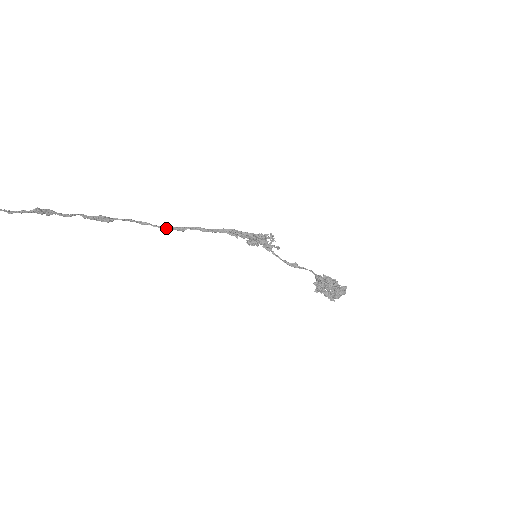
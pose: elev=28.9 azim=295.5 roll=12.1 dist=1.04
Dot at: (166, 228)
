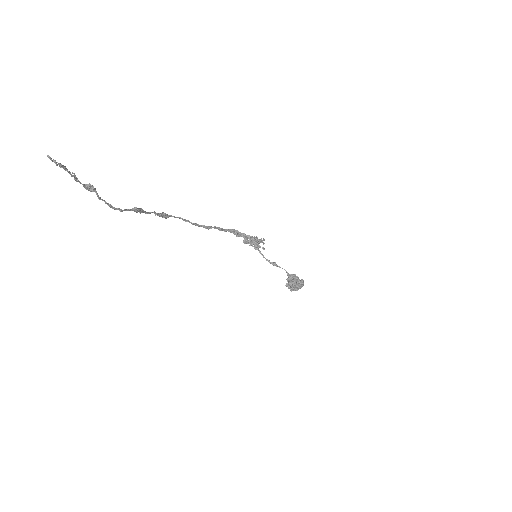
Dot at: (198, 226)
